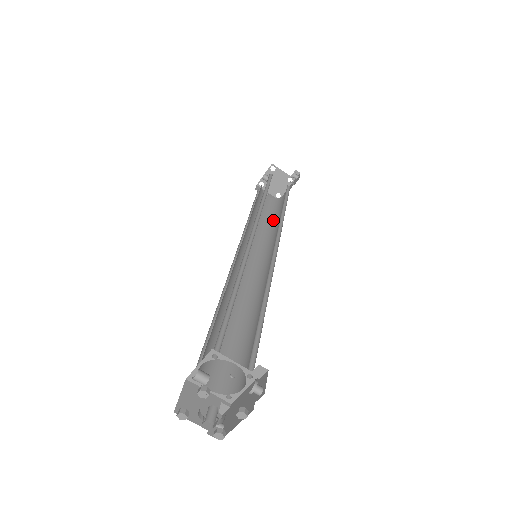
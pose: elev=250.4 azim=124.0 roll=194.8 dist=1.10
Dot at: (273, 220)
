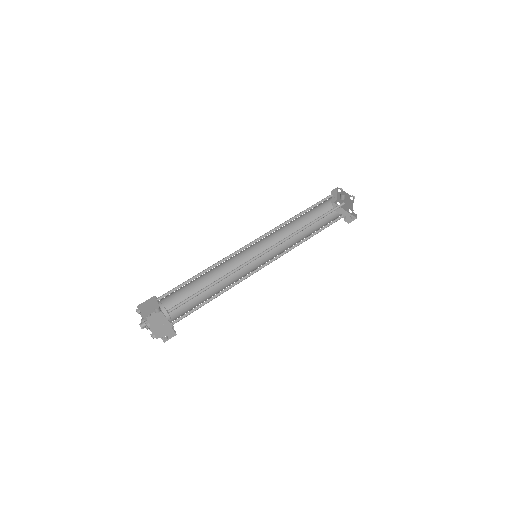
Dot at: occluded
